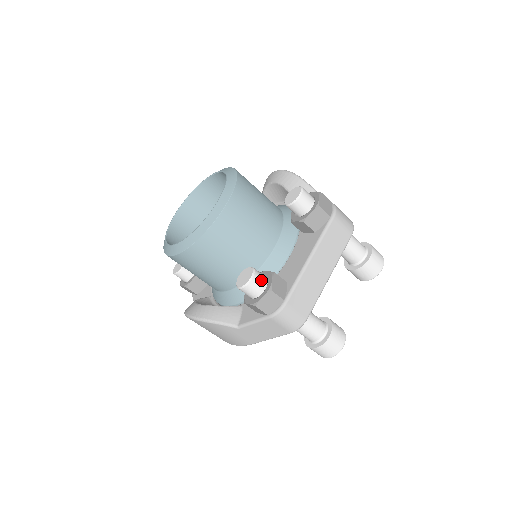
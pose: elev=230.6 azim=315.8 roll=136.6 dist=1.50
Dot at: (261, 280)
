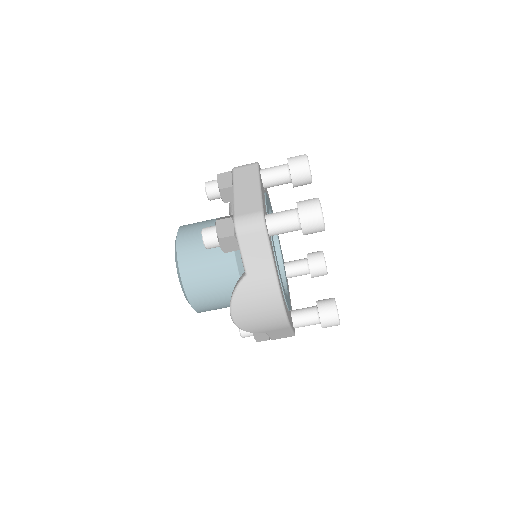
Dot at: (211, 227)
